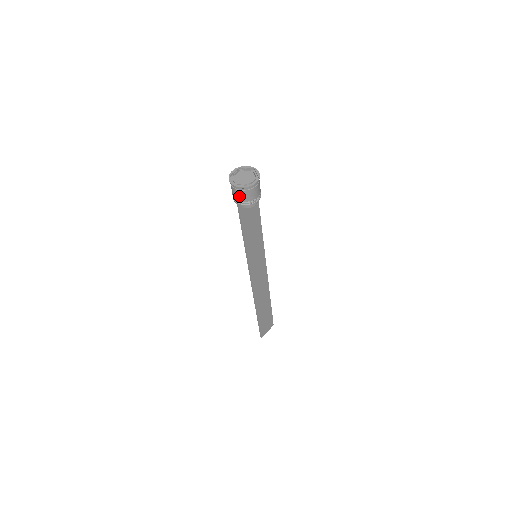
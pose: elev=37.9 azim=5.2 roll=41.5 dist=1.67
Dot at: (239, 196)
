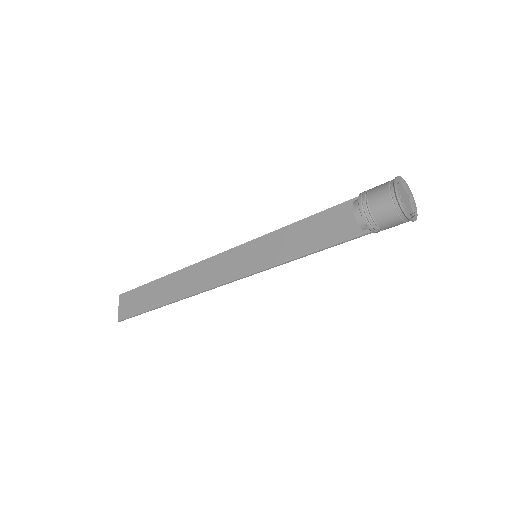
Dot at: (394, 226)
